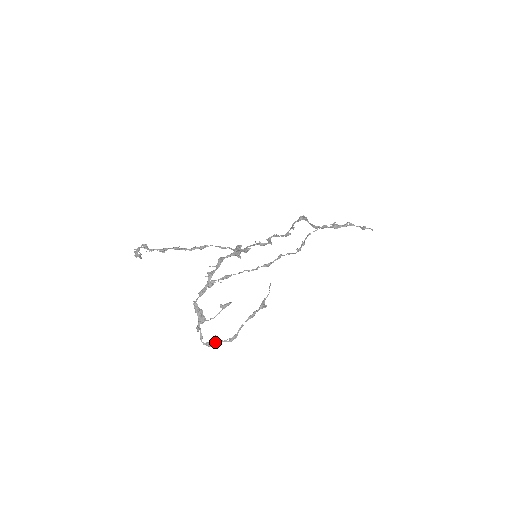
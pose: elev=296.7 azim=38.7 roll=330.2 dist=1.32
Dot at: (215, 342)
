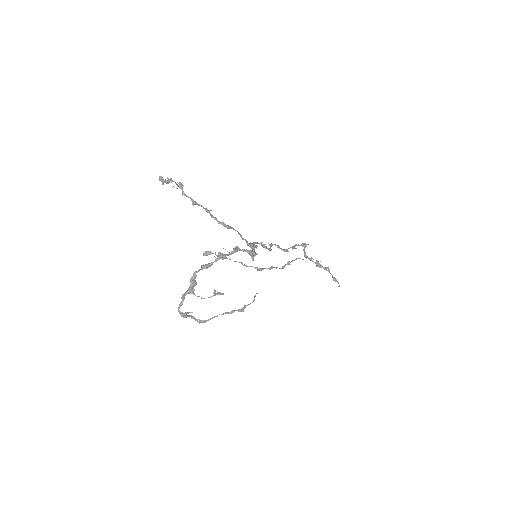
Dot at: (188, 316)
